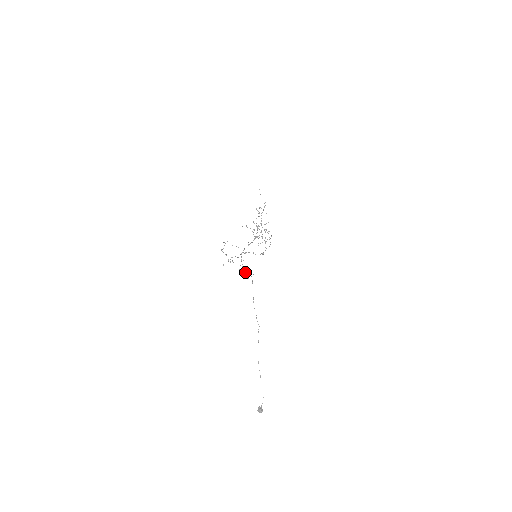
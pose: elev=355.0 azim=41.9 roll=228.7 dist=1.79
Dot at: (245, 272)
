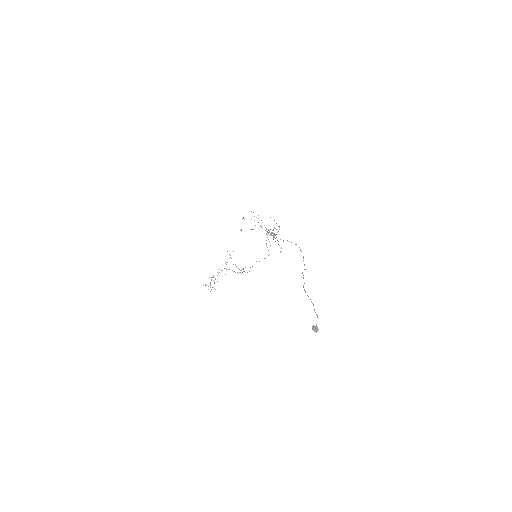
Dot at: occluded
